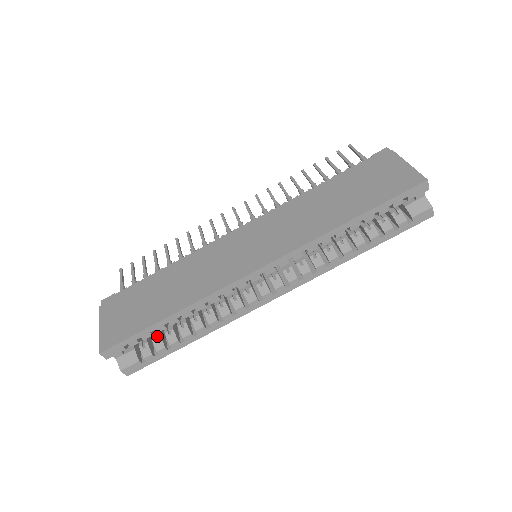
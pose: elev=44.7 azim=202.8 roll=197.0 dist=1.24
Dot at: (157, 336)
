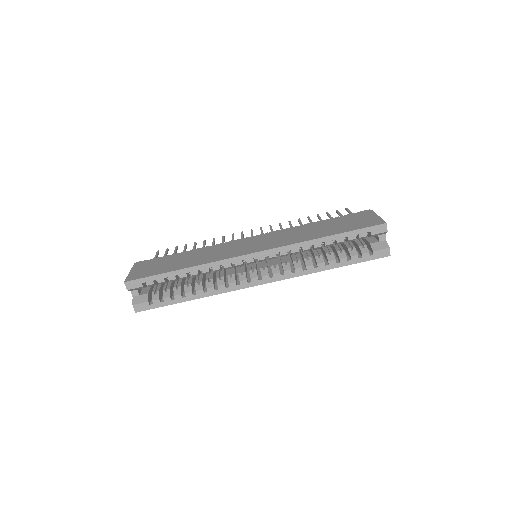
Dot at: (167, 288)
